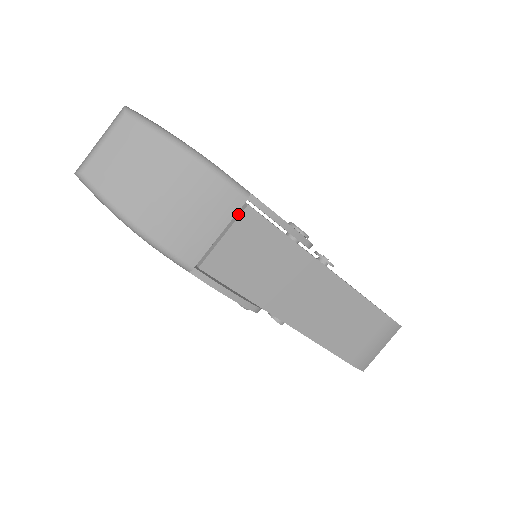
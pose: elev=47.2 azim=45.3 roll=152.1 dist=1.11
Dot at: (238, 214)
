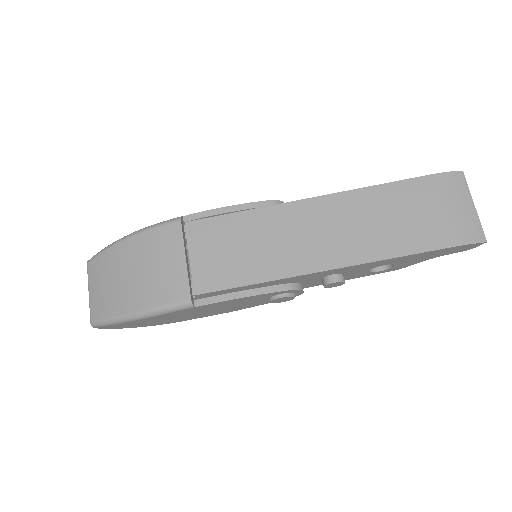
Dot at: (187, 235)
